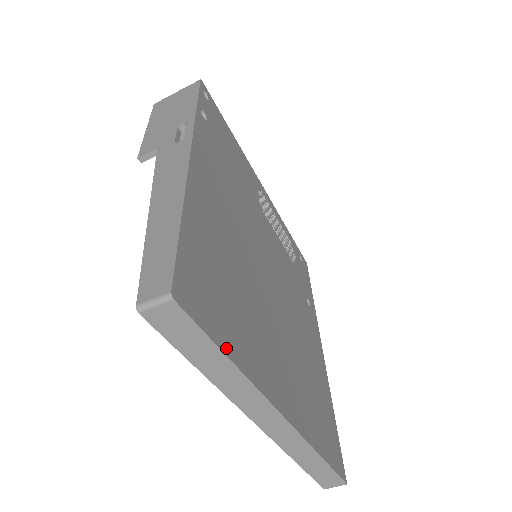
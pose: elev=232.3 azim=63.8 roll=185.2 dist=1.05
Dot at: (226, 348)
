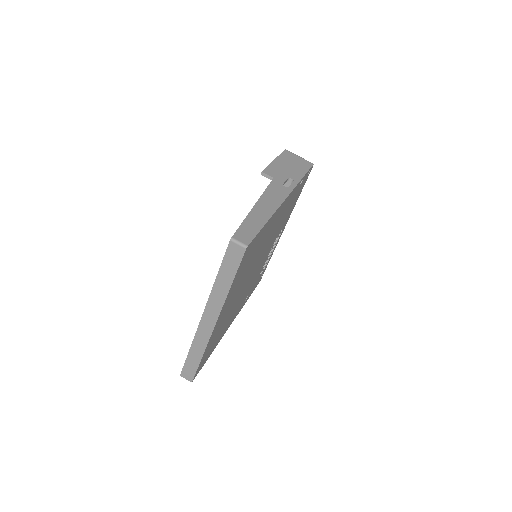
Dot at: (235, 279)
